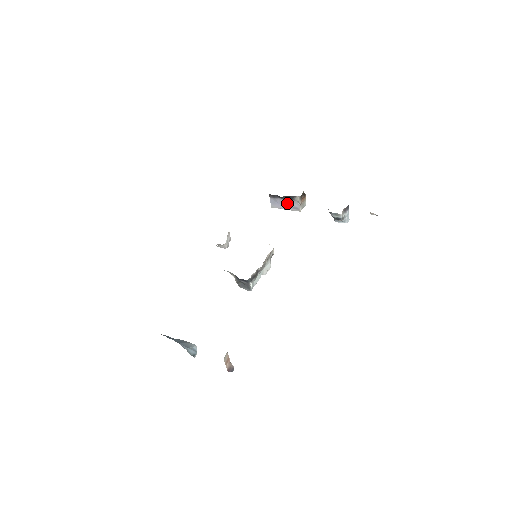
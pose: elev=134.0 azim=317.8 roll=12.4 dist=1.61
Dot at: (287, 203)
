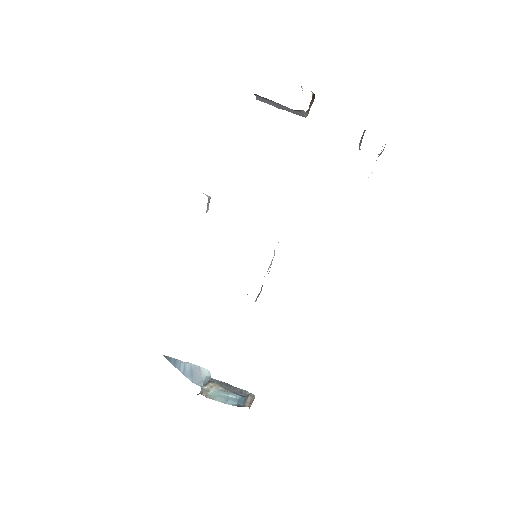
Dot at: (285, 108)
